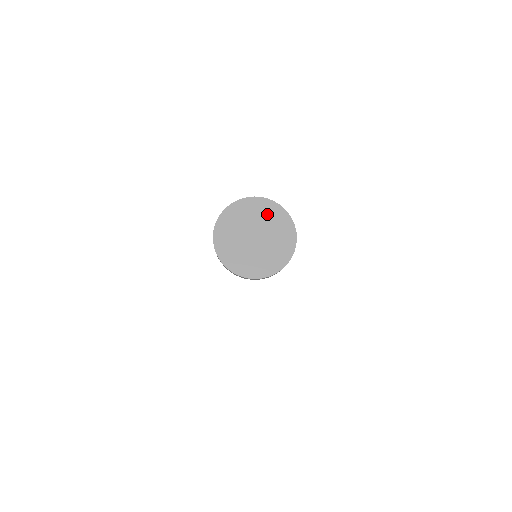
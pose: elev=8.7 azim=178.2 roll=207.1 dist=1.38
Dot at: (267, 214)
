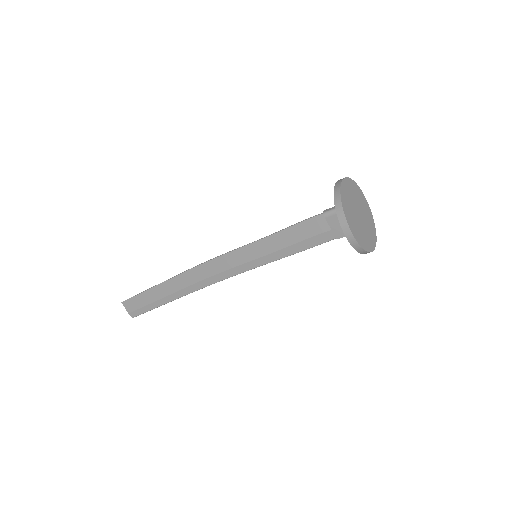
Dot at: (370, 223)
